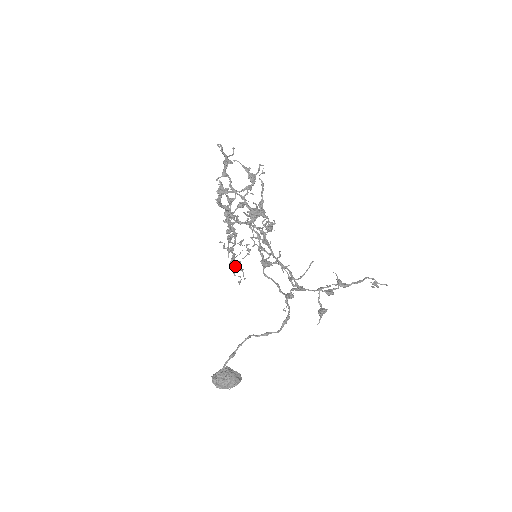
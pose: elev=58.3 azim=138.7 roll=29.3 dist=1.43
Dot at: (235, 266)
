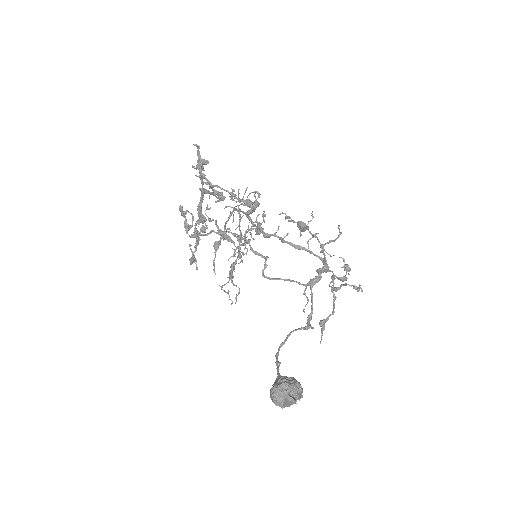
Dot at: (231, 275)
